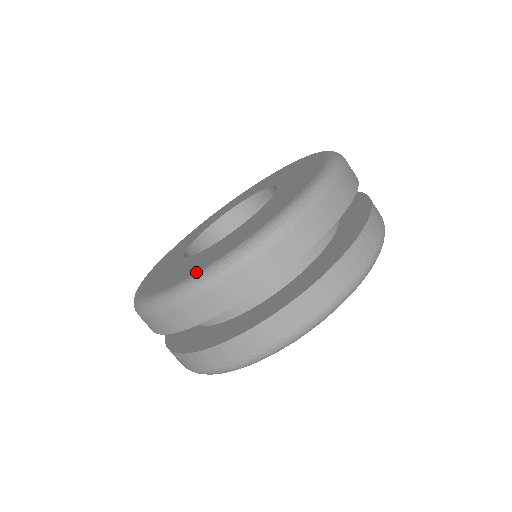
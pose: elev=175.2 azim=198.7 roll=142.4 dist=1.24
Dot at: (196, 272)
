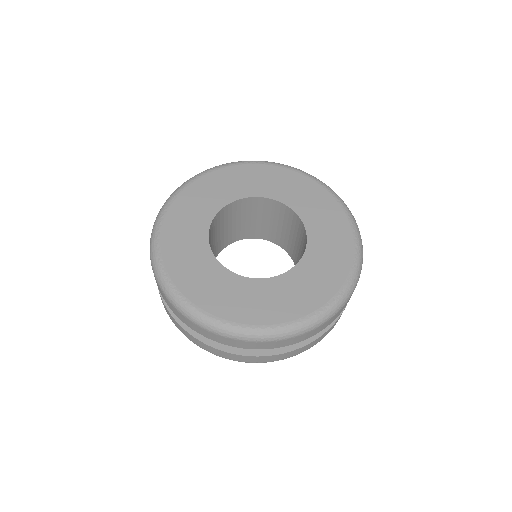
Dot at: (302, 316)
